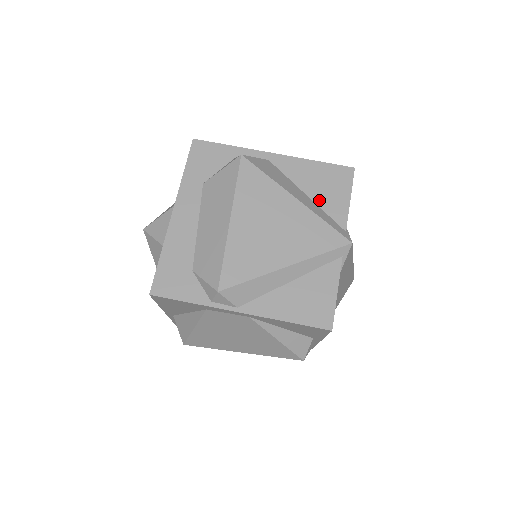
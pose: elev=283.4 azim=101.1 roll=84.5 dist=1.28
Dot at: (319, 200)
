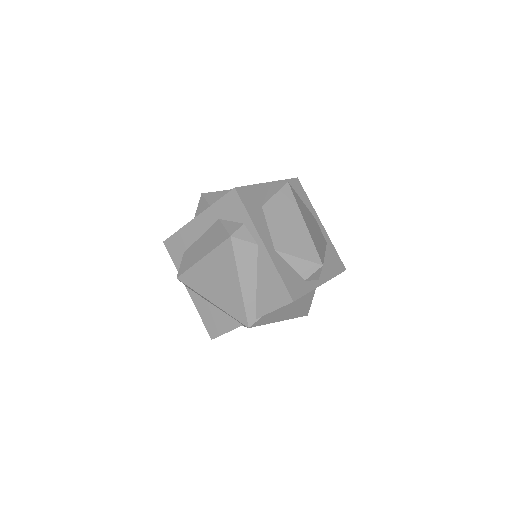
Dot at: (260, 293)
